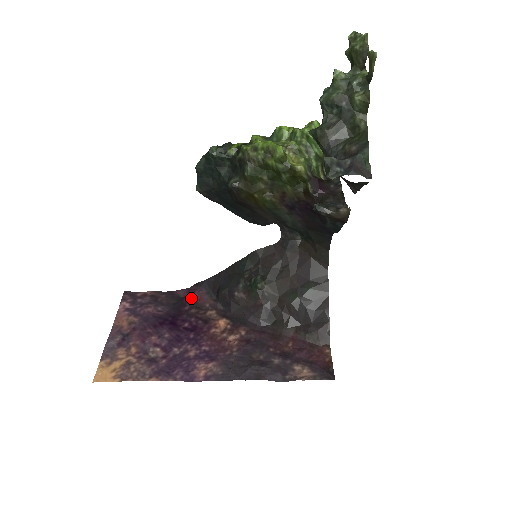
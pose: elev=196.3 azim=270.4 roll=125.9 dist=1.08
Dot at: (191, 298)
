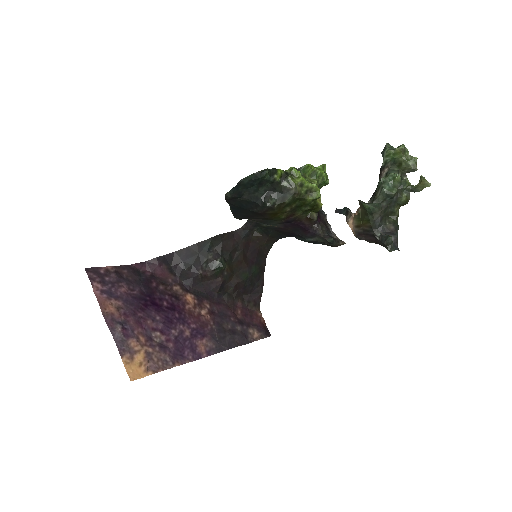
Dot at: (153, 273)
